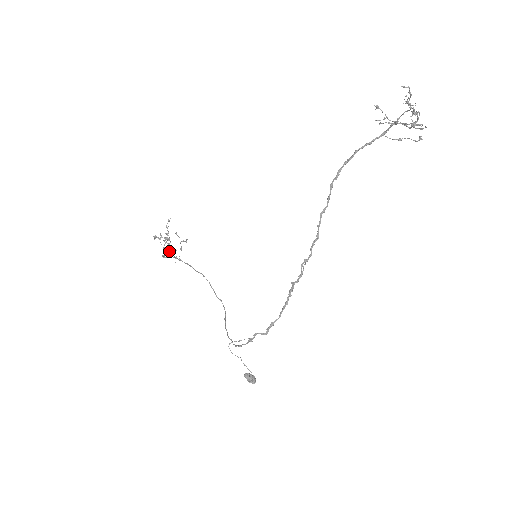
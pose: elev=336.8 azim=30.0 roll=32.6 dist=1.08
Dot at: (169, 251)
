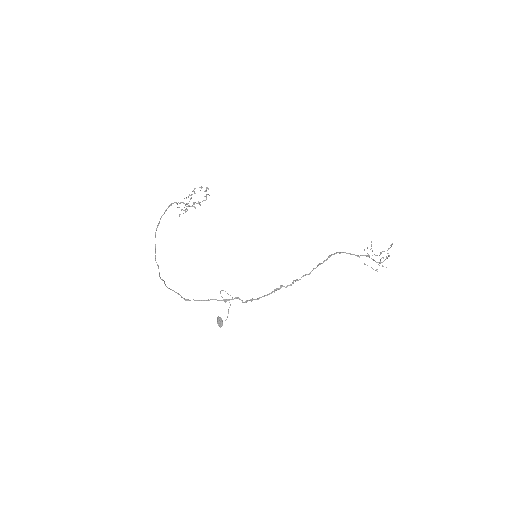
Dot at: occluded
